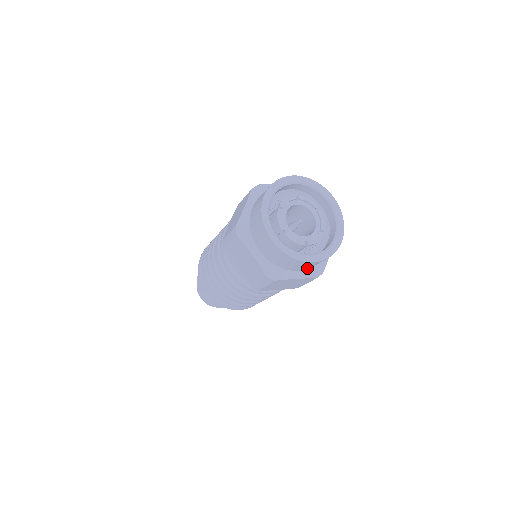
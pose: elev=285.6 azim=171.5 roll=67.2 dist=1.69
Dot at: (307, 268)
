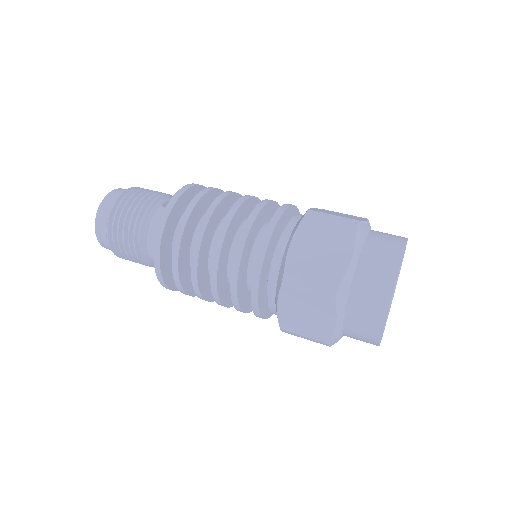
Dot at: occluded
